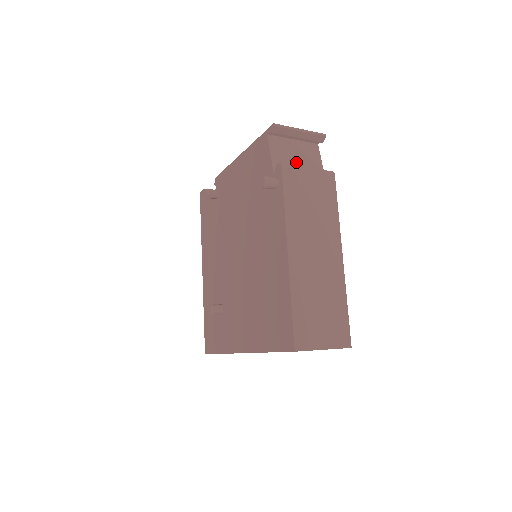
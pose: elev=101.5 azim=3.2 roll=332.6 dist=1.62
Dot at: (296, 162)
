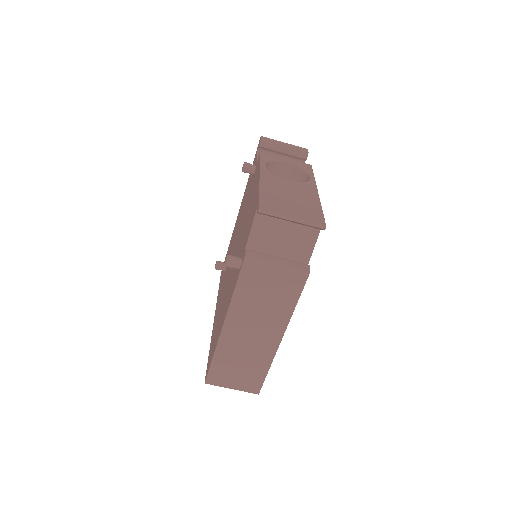
Dot at: (279, 242)
